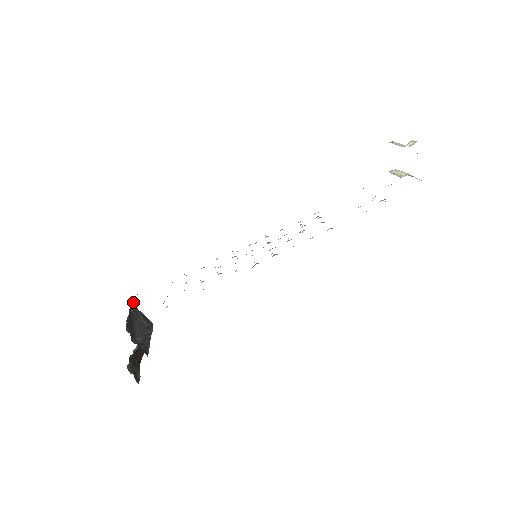
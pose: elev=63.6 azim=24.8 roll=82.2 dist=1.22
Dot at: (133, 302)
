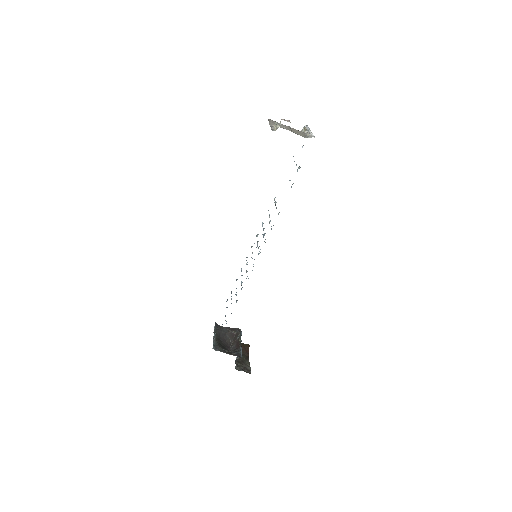
Dot at: (217, 325)
